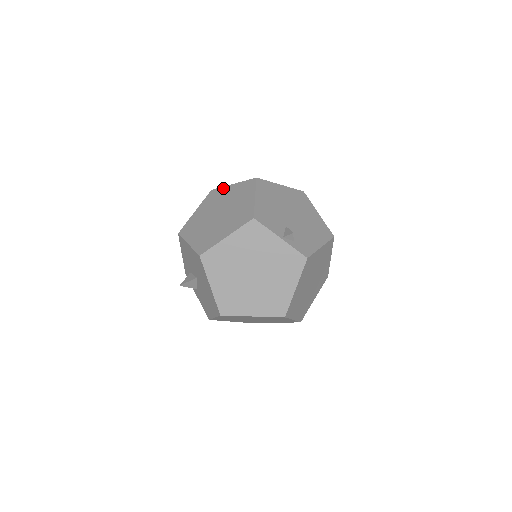
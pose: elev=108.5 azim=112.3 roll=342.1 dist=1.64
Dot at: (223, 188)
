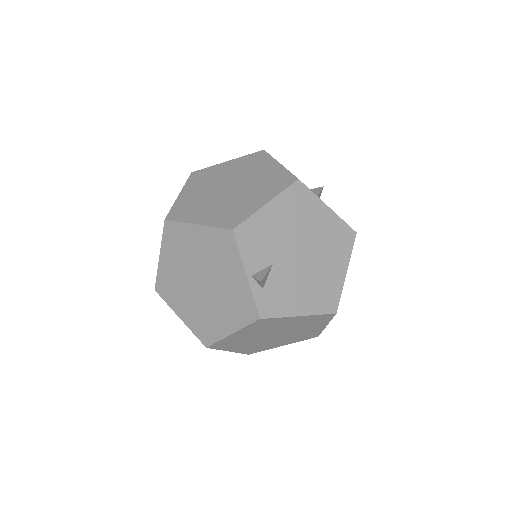
Dot at: (270, 159)
